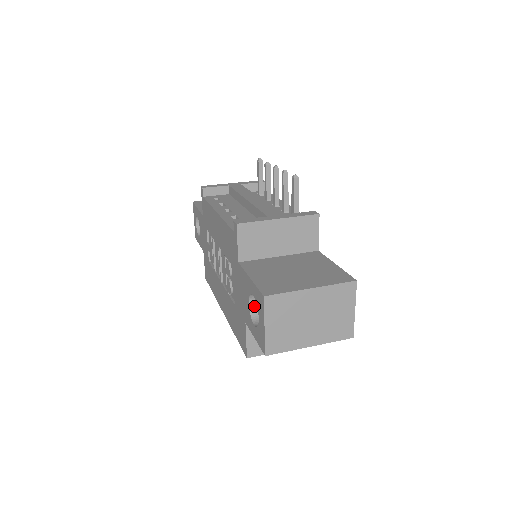
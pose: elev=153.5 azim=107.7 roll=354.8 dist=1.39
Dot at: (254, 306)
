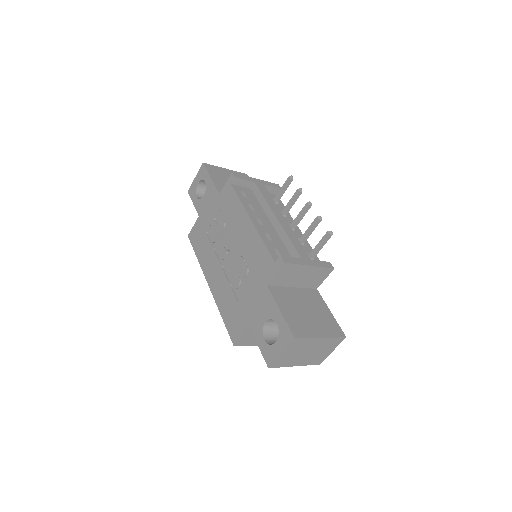
Dot at: (267, 324)
